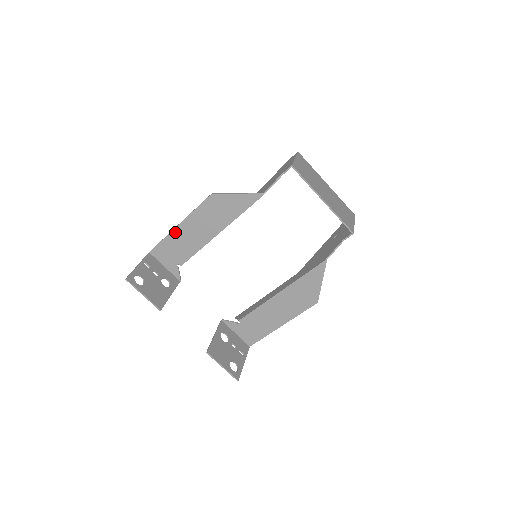
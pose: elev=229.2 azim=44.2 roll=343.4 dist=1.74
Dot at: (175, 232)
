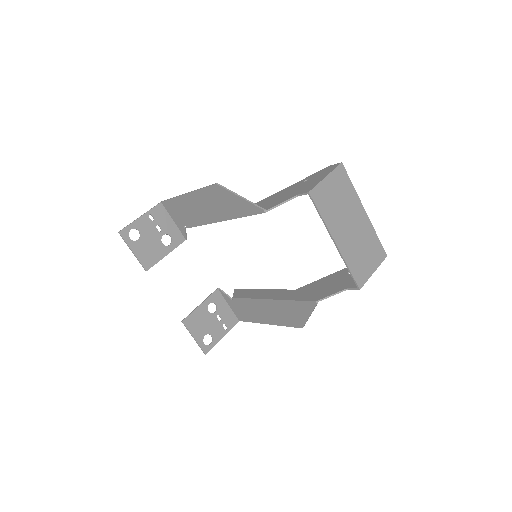
Dot at: (183, 198)
